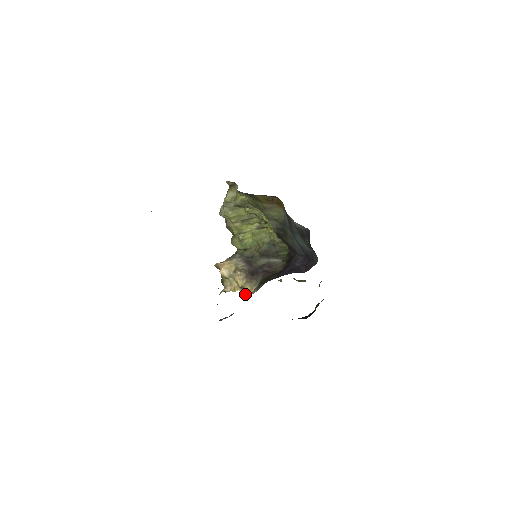
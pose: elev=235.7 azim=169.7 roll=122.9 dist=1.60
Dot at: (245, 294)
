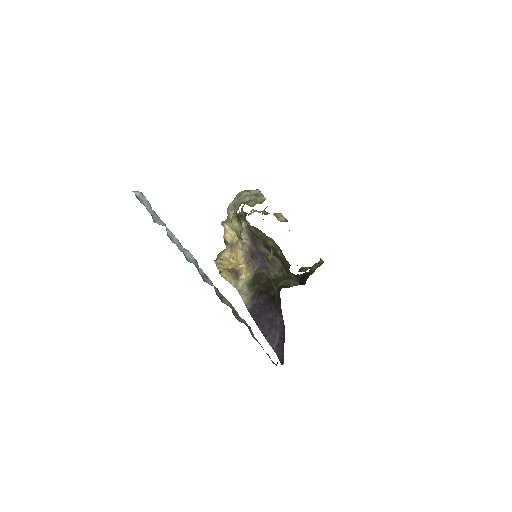
Dot at: (236, 287)
